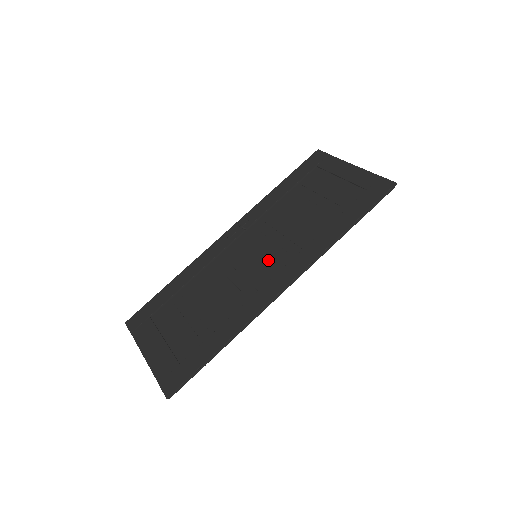
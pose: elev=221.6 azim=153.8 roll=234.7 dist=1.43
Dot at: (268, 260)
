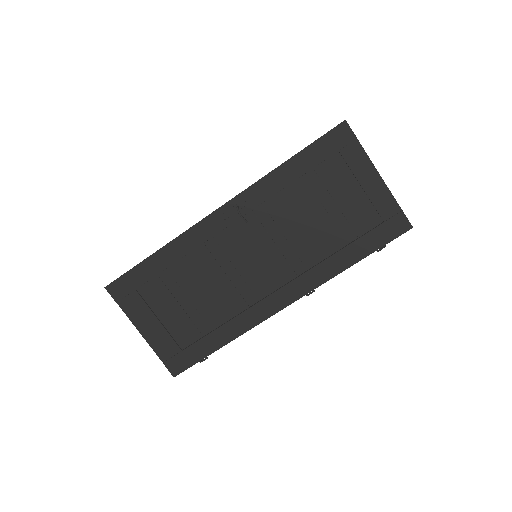
Dot at: (270, 268)
